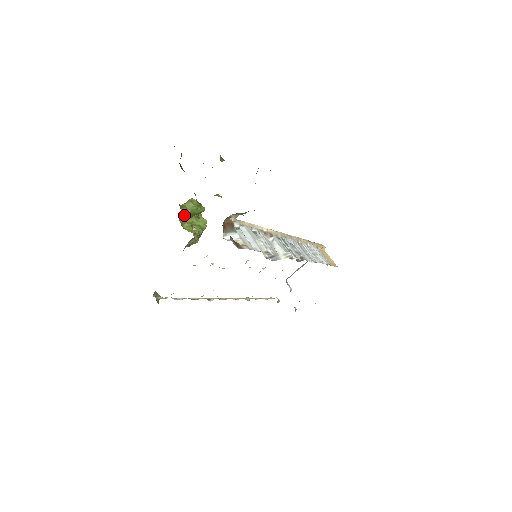
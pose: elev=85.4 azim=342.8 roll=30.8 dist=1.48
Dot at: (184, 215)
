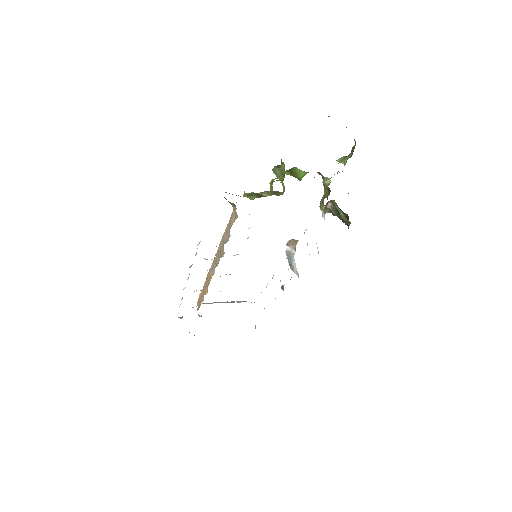
Dot at: (294, 167)
